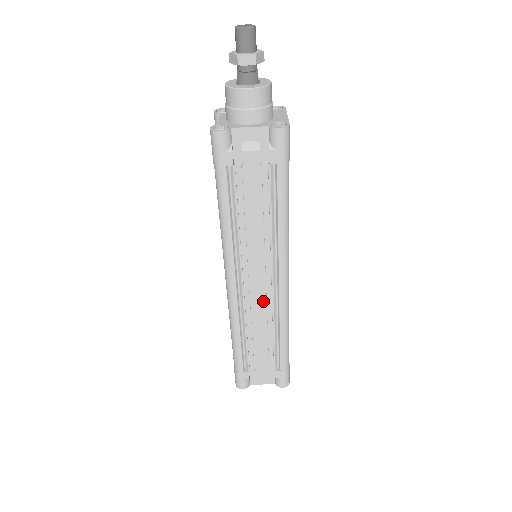
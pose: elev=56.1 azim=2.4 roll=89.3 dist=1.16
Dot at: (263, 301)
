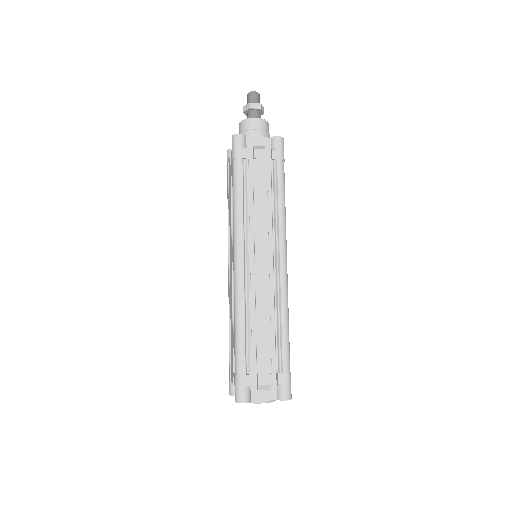
Dot at: (266, 281)
